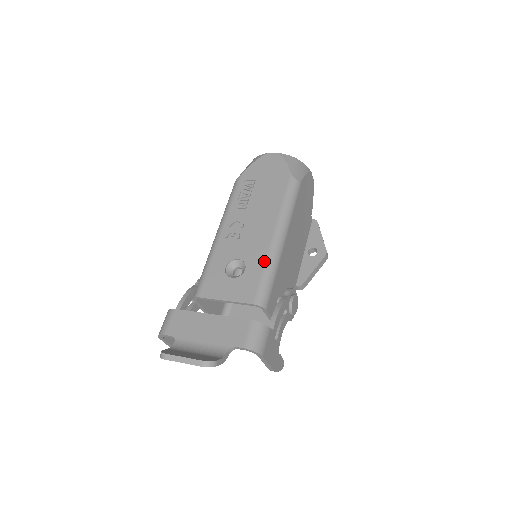
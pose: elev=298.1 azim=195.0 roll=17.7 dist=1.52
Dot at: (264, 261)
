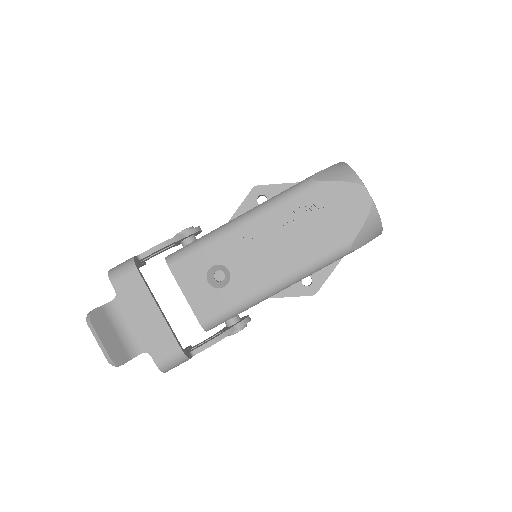
Dot at: (244, 298)
